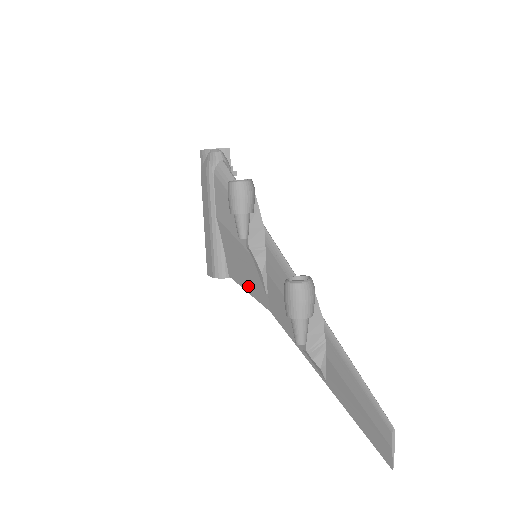
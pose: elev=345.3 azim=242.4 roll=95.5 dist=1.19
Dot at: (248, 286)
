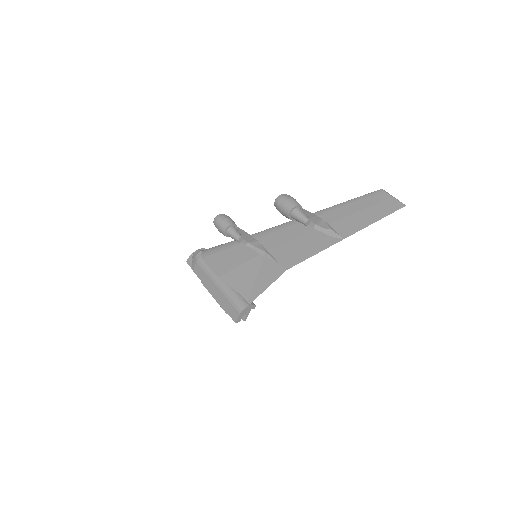
Dot at: (265, 283)
